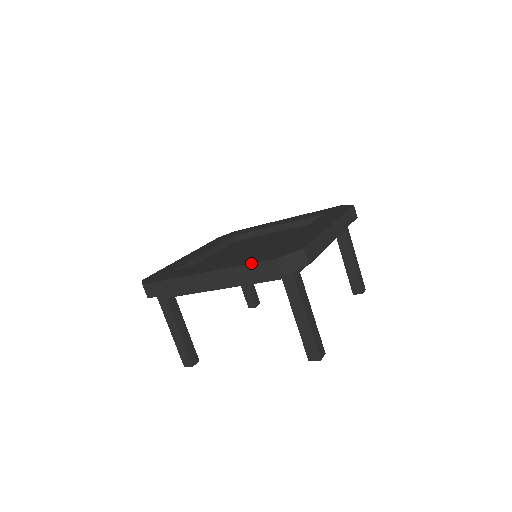
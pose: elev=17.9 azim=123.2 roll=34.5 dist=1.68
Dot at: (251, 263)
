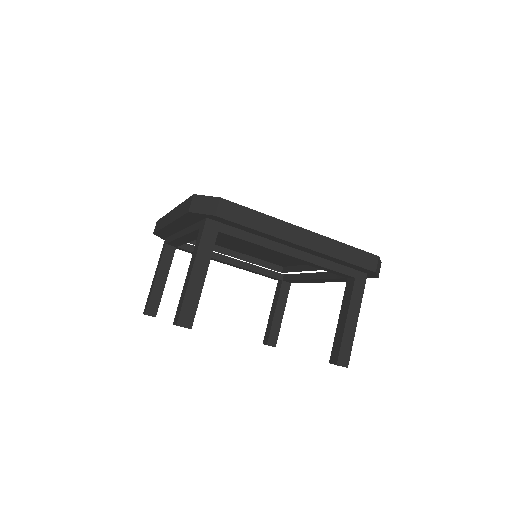
Dot at: (186, 199)
